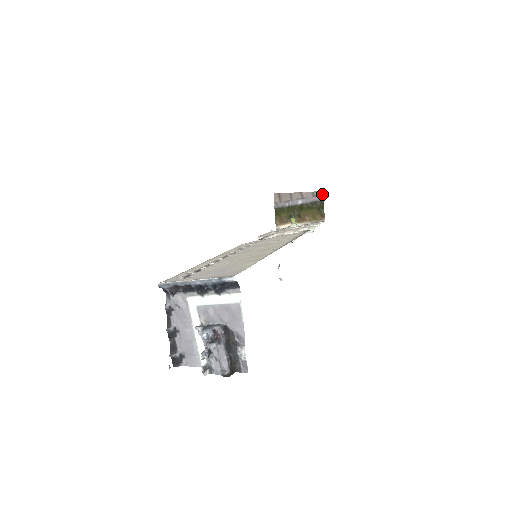
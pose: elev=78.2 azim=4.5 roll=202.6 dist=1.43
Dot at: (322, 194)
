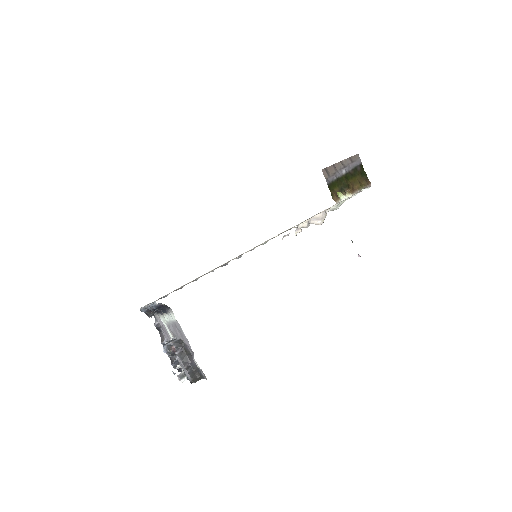
Dot at: (358, 157)
